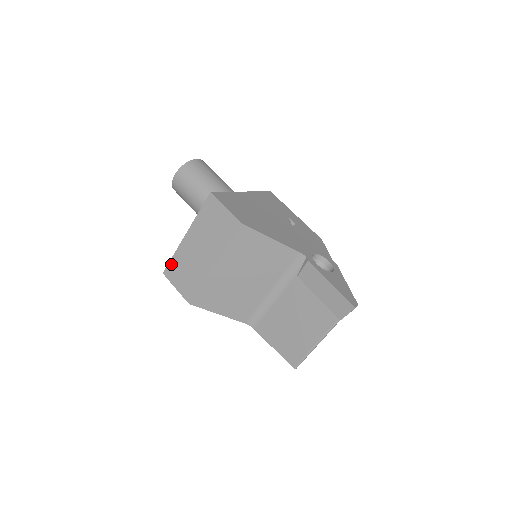
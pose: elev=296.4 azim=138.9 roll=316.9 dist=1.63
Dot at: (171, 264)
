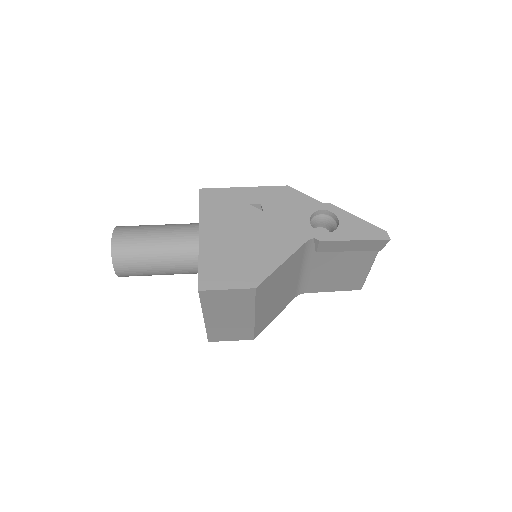
Dot at: (210, 336)
